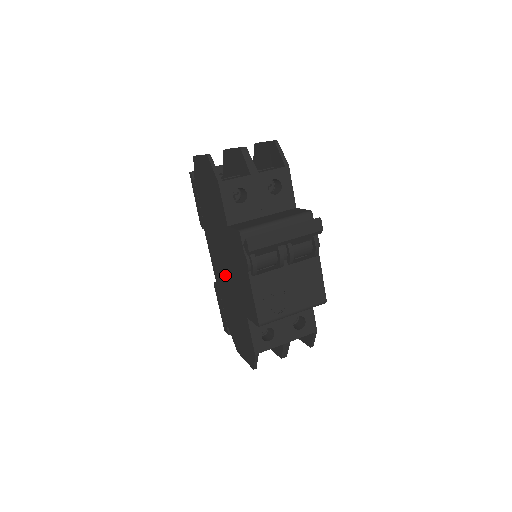
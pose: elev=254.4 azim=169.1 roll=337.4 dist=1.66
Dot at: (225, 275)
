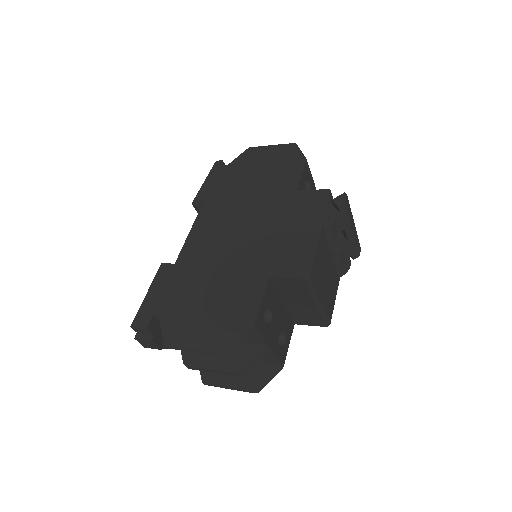
Dot at: (231, 242)
